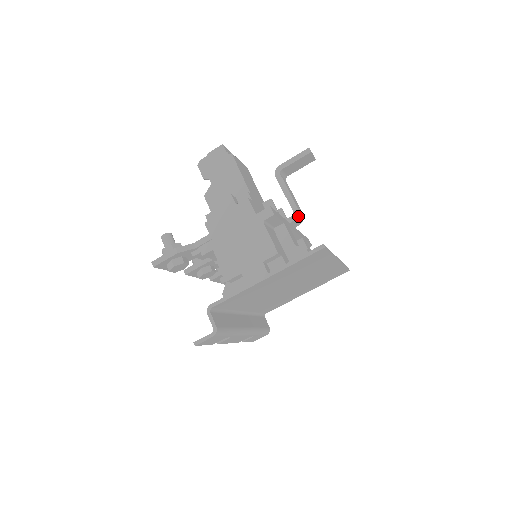
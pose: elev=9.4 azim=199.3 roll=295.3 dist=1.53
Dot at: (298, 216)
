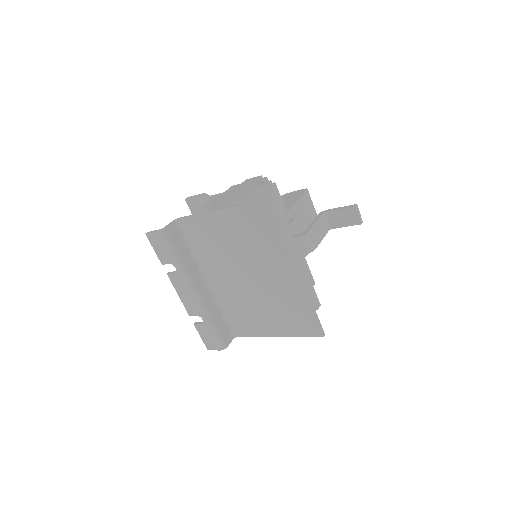
Dot at: (304, 237)
